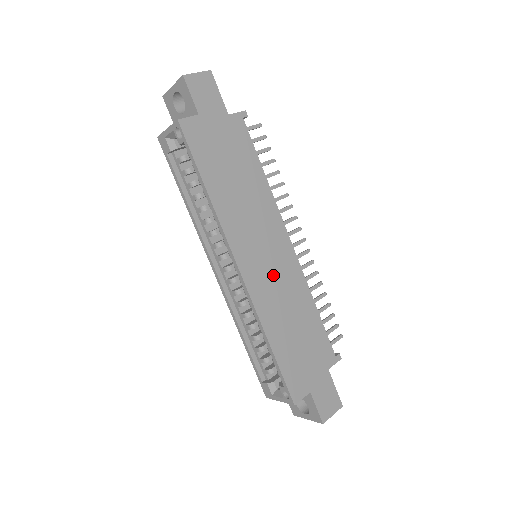
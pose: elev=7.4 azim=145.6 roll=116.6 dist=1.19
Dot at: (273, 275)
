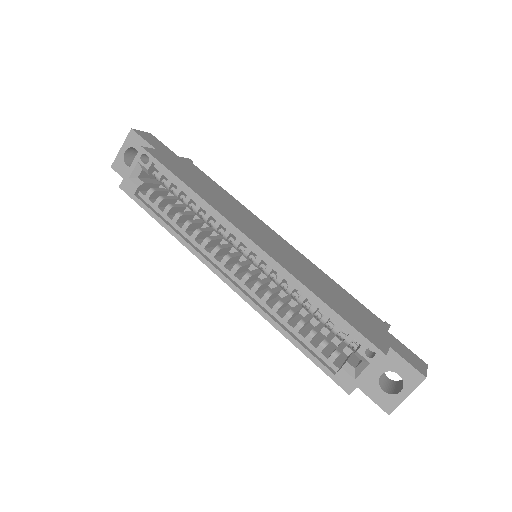
Dot at: (283, 253)
